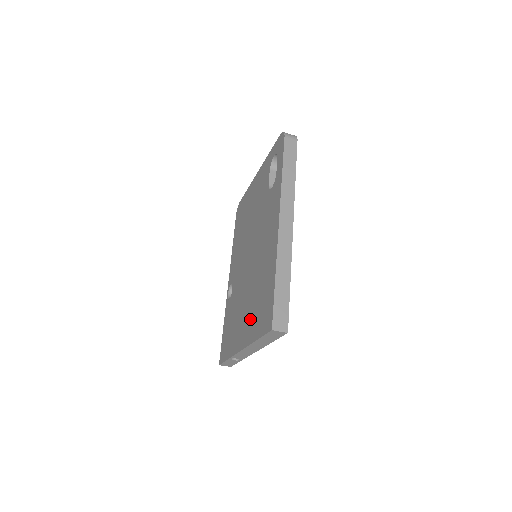
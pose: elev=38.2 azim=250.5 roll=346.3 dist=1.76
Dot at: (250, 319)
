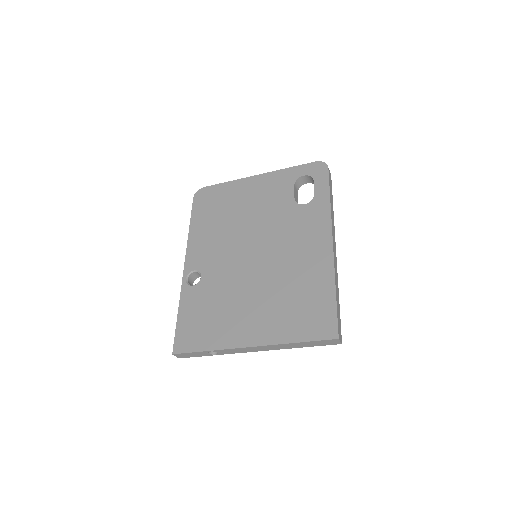
Dot at: (273, 319)
